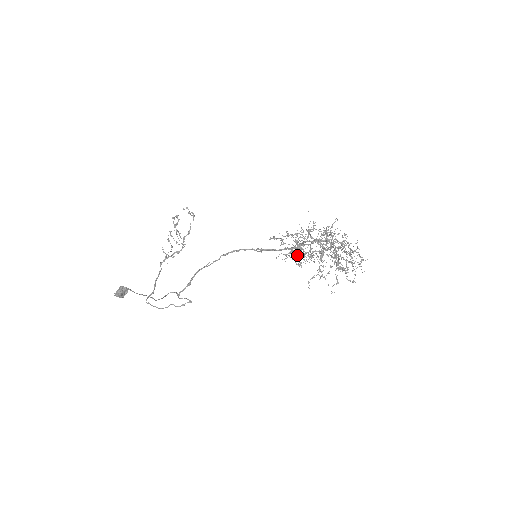
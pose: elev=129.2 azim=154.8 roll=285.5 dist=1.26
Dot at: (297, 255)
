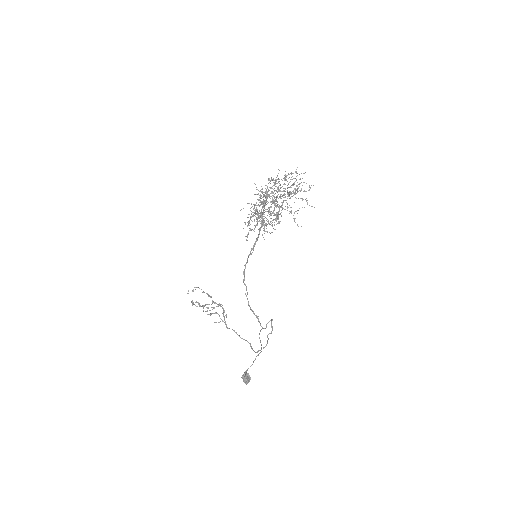
Dot at: (268, 221)
